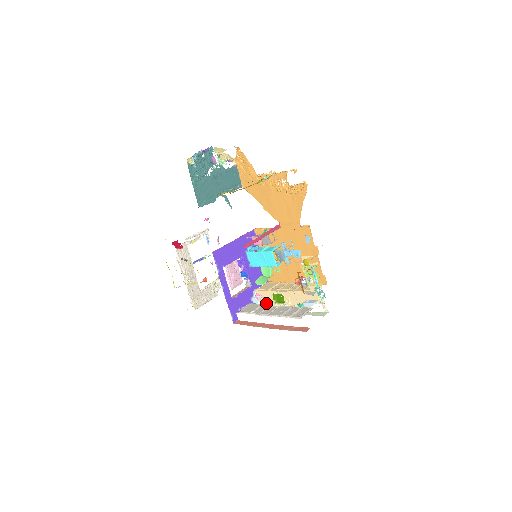
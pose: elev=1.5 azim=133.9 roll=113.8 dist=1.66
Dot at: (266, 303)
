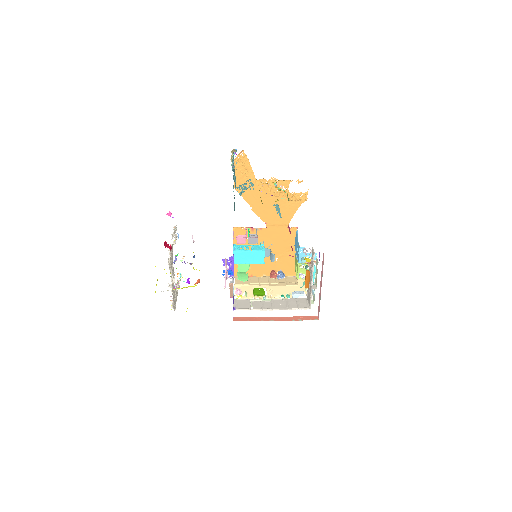
Dot at: (243, 297)
